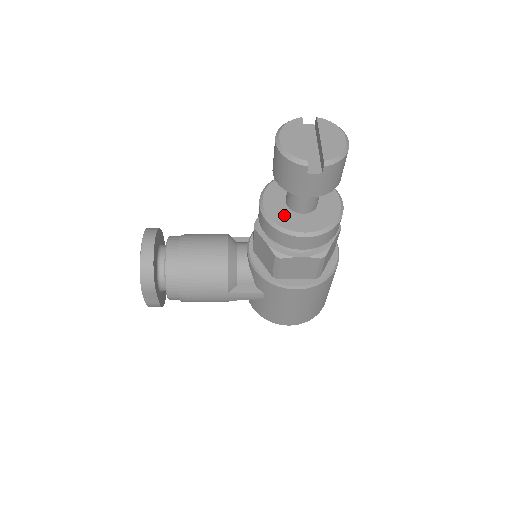
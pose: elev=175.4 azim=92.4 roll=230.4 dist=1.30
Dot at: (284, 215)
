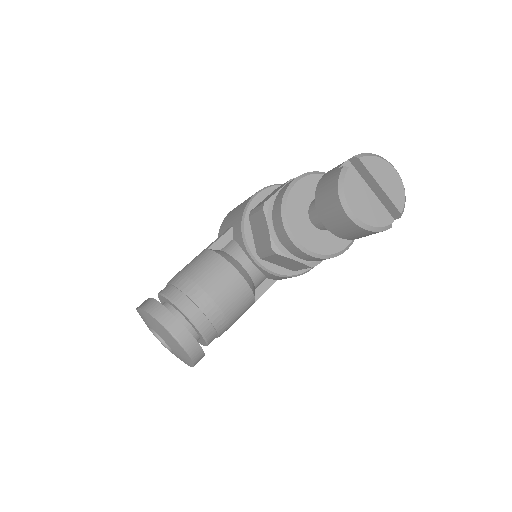
Dot at: (322, 241)
